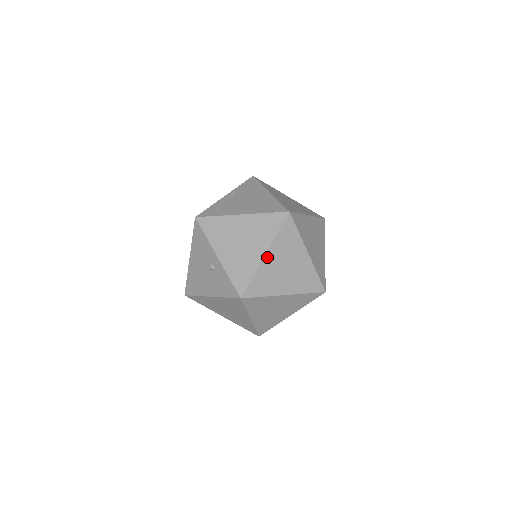
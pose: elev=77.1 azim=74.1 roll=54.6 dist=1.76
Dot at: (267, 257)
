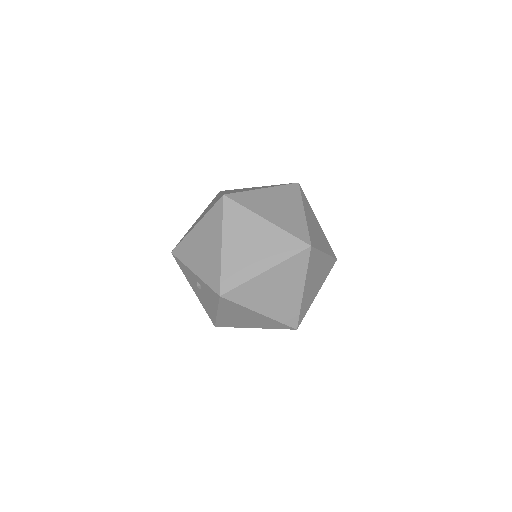
Dot at: (225, 246)
